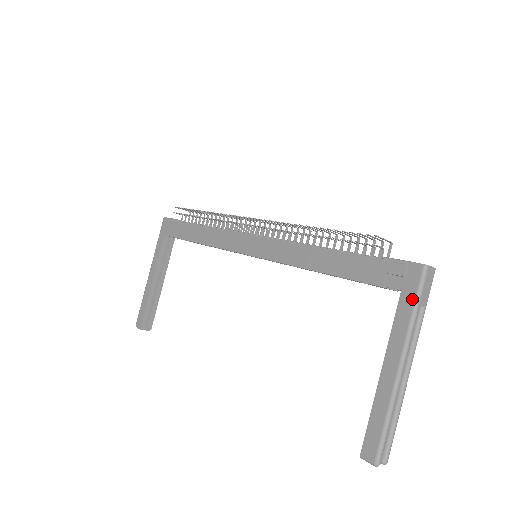
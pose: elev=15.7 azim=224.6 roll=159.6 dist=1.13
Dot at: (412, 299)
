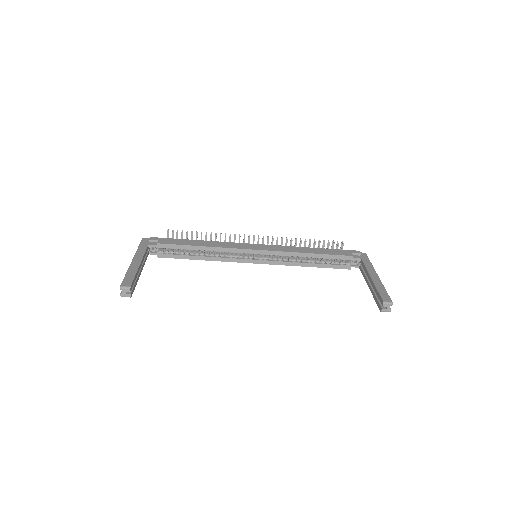
Dot at: (368, 260)
